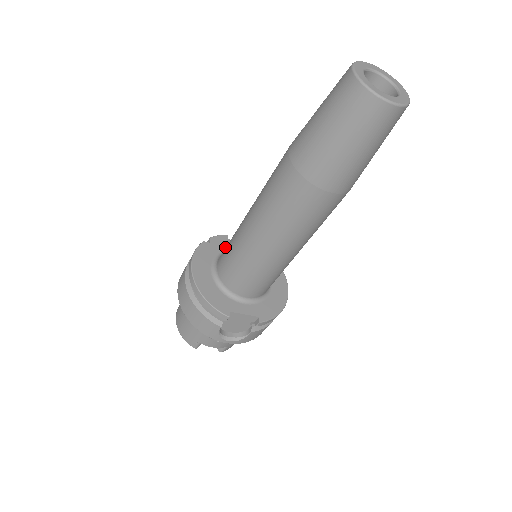
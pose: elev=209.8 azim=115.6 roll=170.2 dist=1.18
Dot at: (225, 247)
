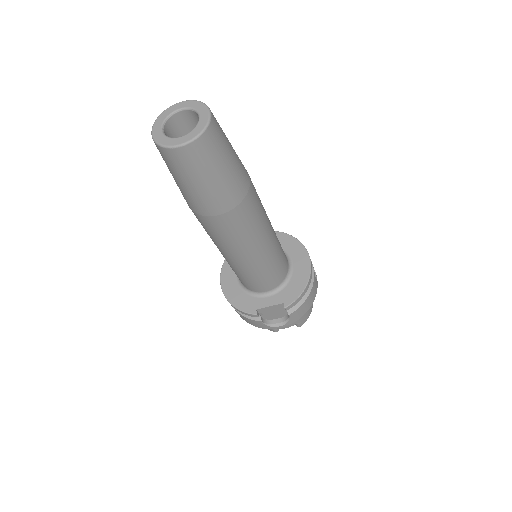
Dot at: occluded
